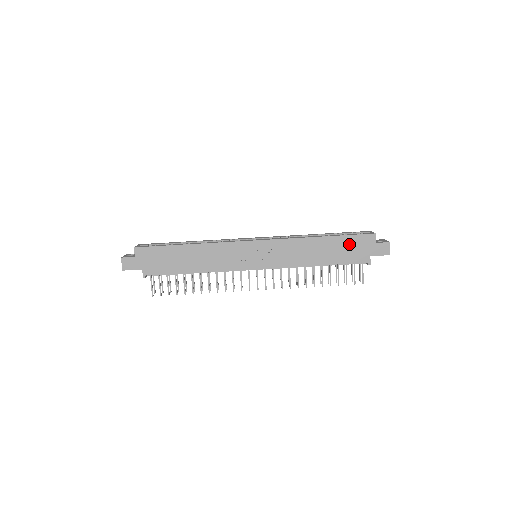
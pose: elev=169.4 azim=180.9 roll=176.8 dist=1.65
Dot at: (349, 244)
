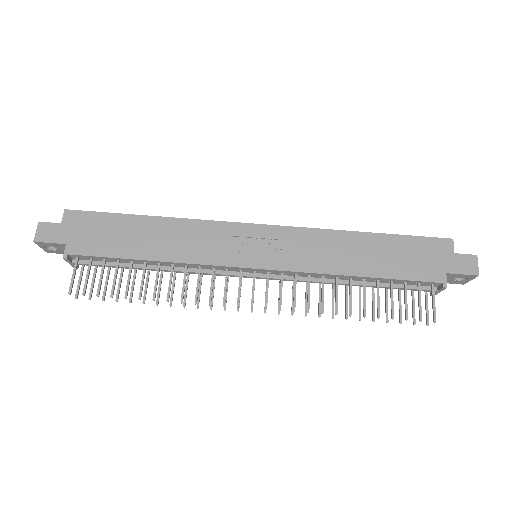
Dot at: (410, 249)
